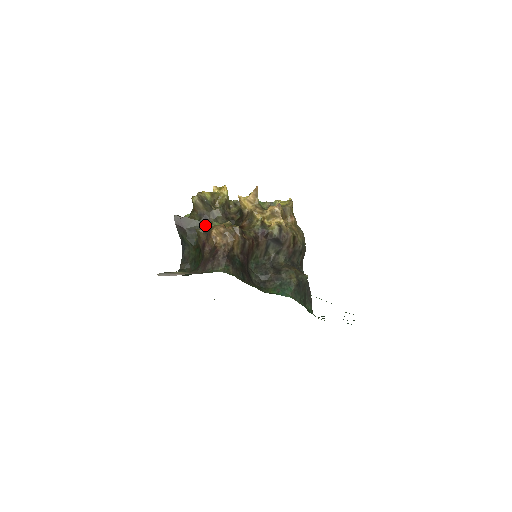
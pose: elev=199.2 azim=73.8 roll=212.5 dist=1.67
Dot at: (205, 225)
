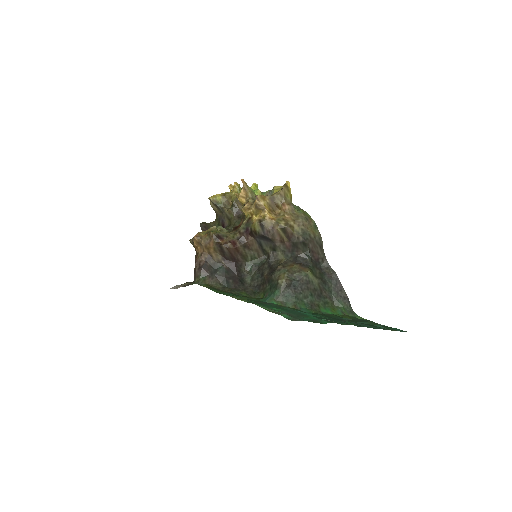
Dot at: occluded
